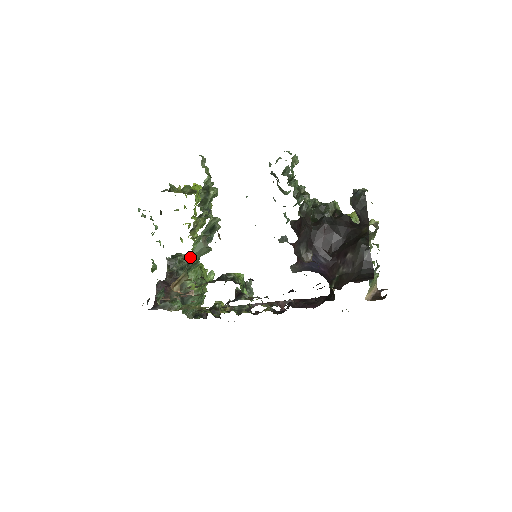
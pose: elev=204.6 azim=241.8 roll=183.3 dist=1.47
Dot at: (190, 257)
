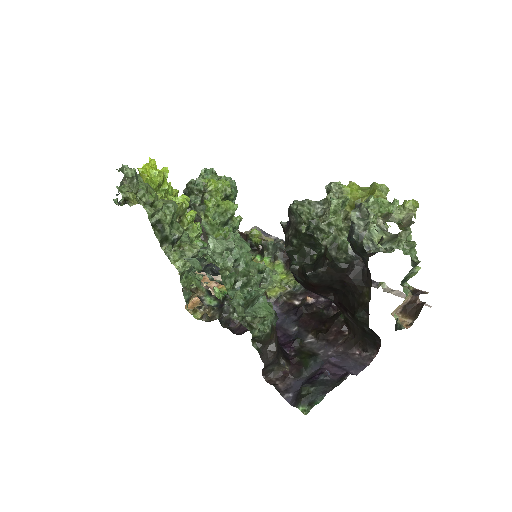
Dot at: (185, 296)
